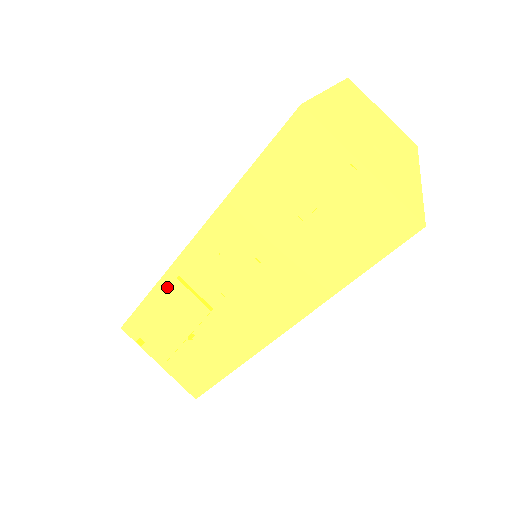
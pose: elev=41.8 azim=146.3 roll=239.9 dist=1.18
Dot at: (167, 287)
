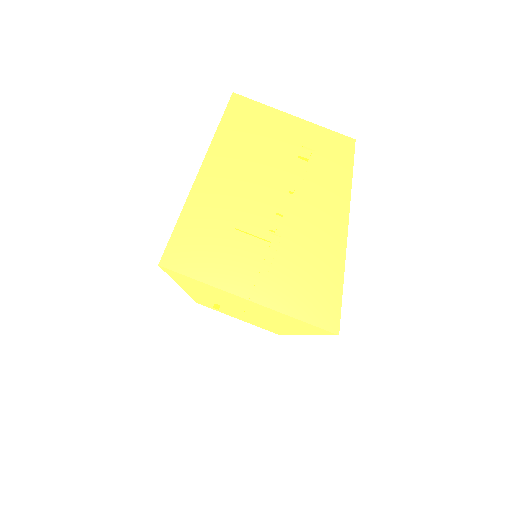
Dot at: occluded
